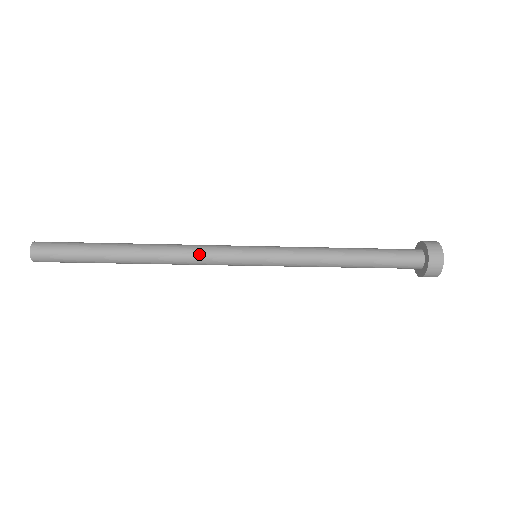
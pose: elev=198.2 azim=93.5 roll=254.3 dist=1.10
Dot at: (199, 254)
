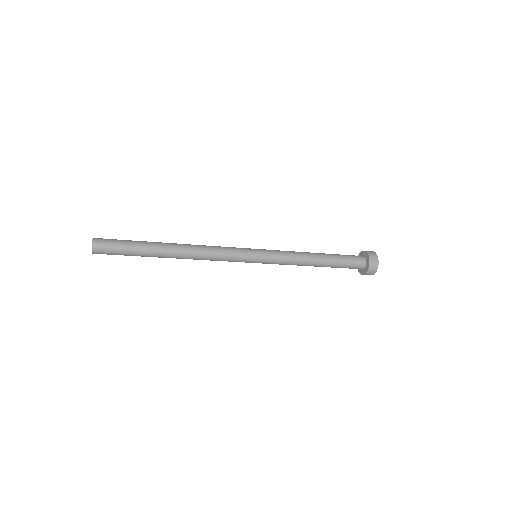
Dot at: (217, 260)
